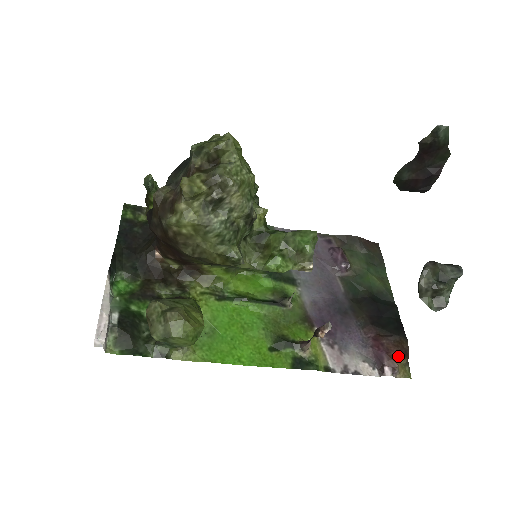
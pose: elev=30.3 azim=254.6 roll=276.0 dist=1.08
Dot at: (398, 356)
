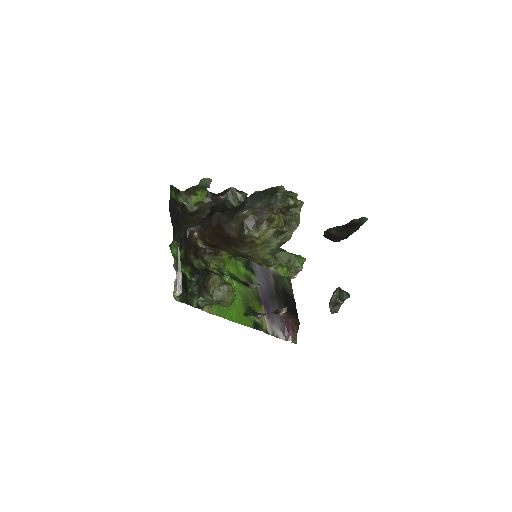
Dot at: (296, 331)
